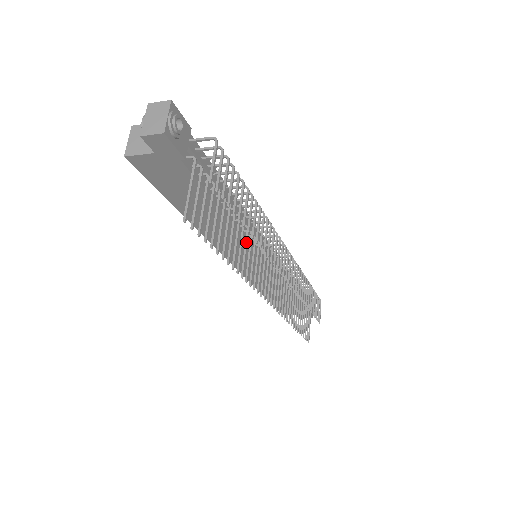
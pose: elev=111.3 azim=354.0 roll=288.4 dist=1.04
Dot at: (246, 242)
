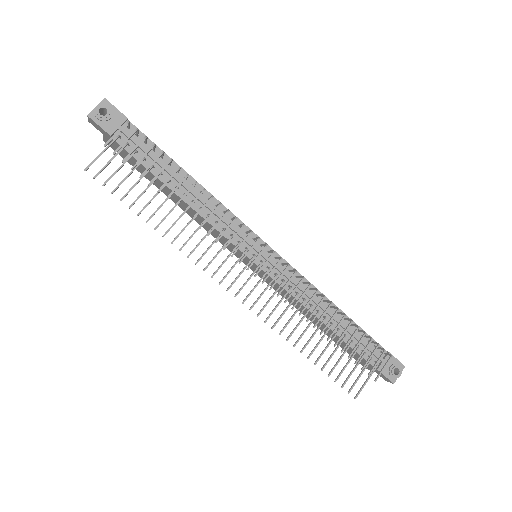
Dot at: (191, 219)
